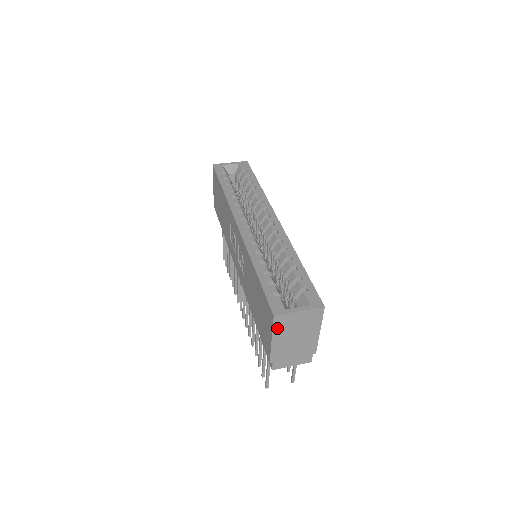
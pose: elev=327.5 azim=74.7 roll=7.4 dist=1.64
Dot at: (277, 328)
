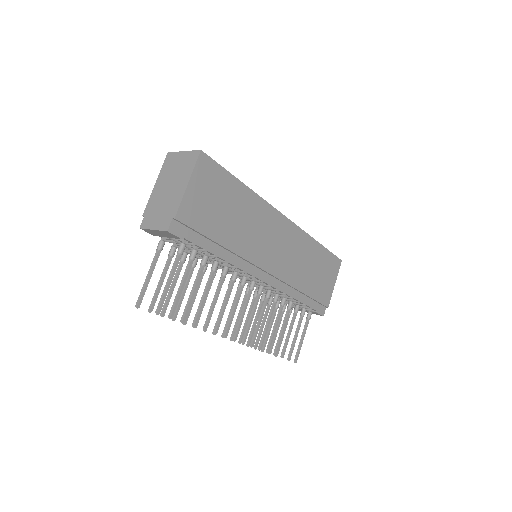
Dot at: (164, 168)
